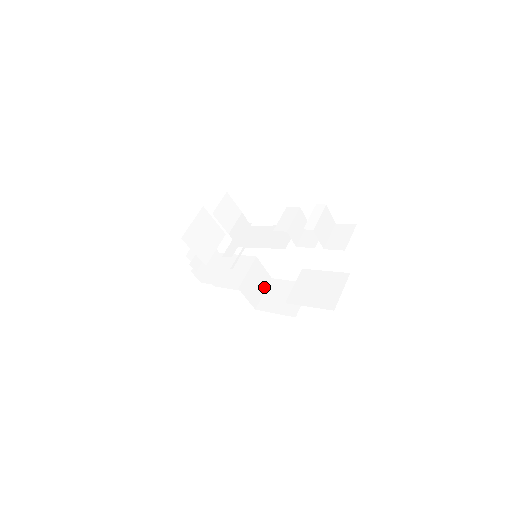
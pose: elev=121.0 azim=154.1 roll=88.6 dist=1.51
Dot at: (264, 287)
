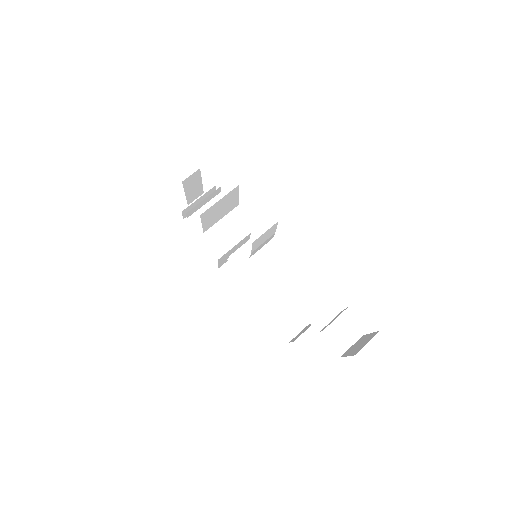
Dot at: occluded
